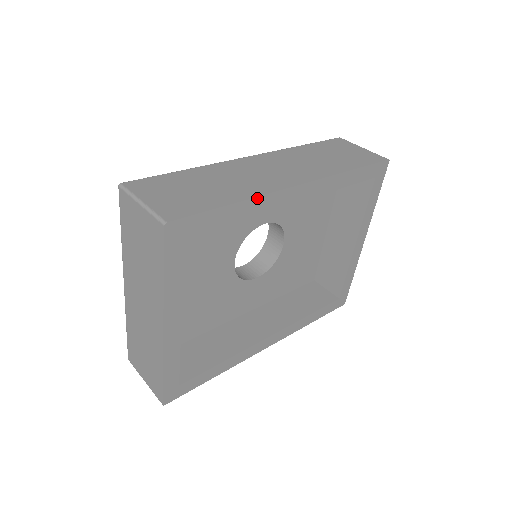
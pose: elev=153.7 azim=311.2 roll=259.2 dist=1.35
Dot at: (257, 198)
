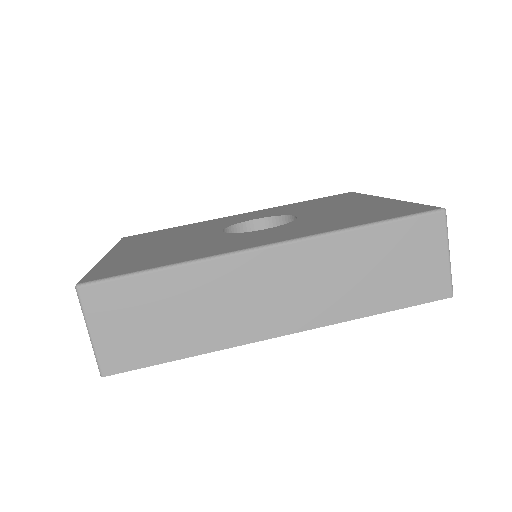
Dot at: (218, 350)
